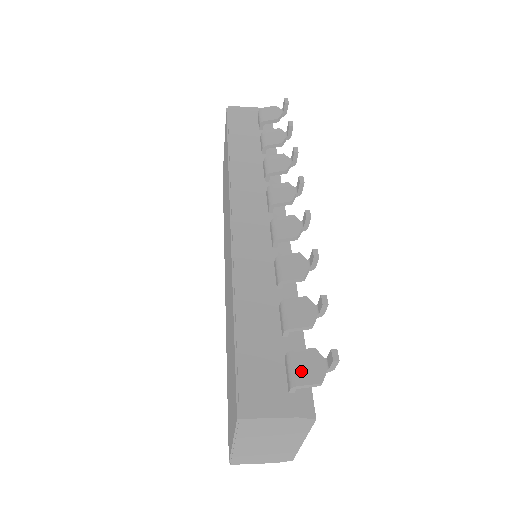
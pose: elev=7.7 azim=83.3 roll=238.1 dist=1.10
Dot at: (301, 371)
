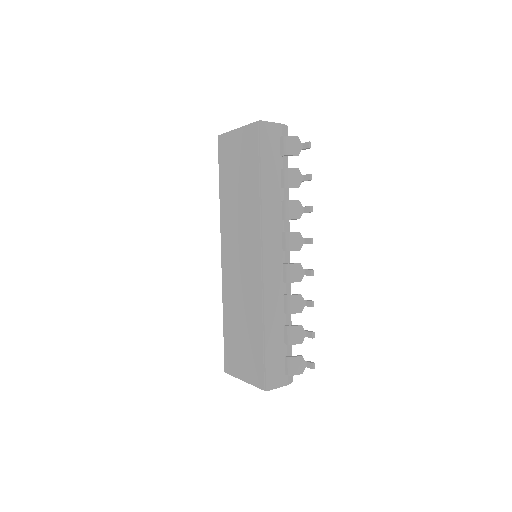
Dot at: (295, 368)
